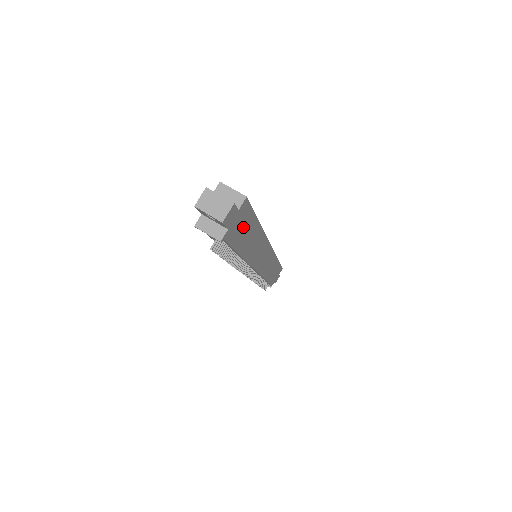
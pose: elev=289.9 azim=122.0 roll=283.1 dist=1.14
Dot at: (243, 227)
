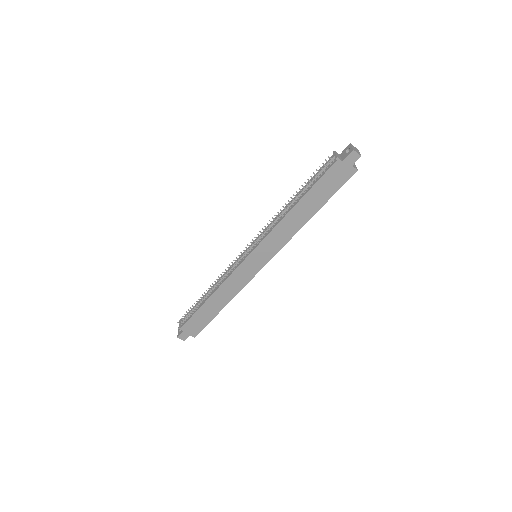
Dot at: (330, 184)
